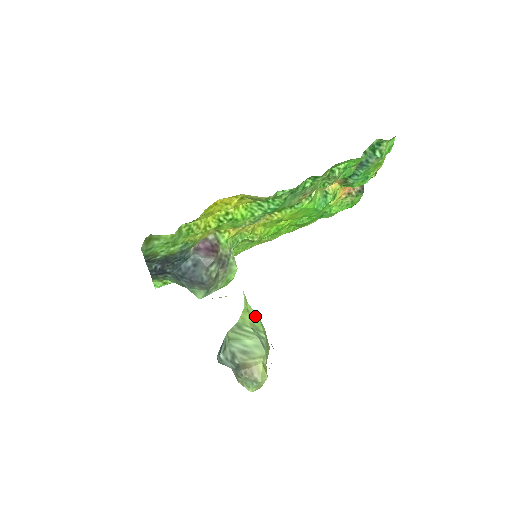
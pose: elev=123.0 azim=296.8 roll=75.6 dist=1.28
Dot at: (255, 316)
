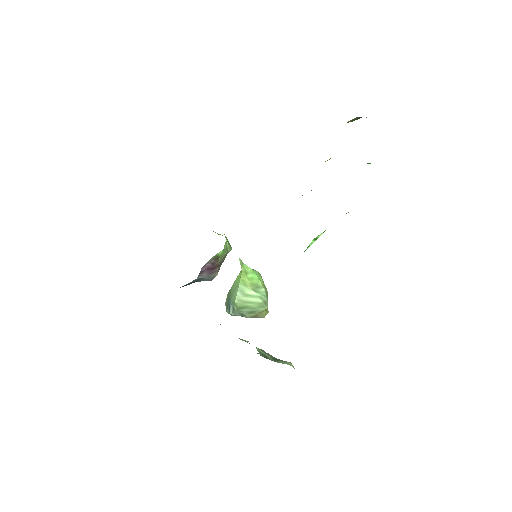
Dot at: (252, 273)
